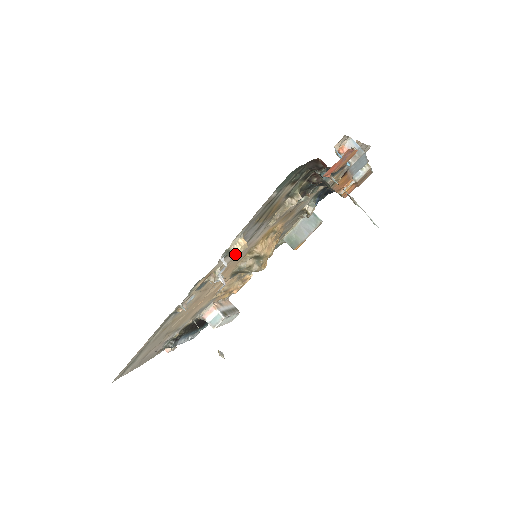
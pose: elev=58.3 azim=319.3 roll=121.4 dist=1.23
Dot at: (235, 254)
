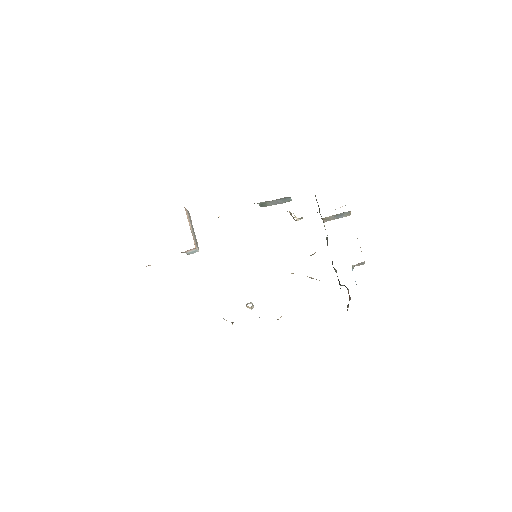
Dot at: occluded
